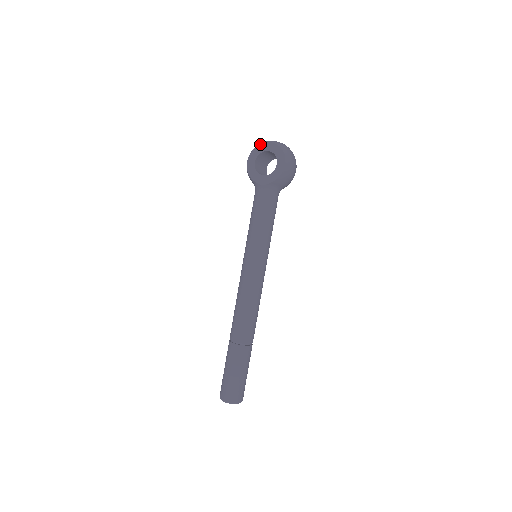
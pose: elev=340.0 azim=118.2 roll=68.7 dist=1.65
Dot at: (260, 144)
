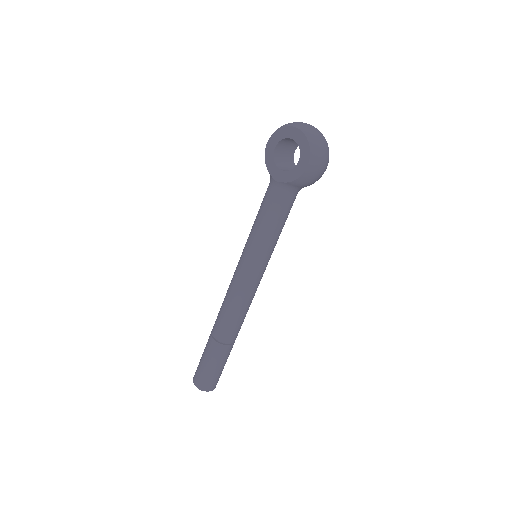
Dot at: (286, 126)
